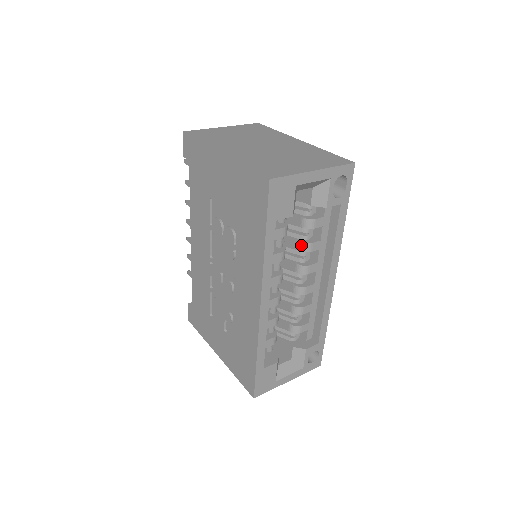
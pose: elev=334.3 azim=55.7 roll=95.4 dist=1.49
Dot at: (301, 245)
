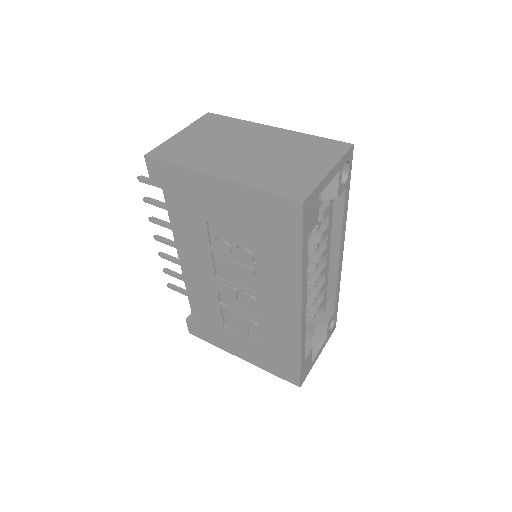
Dot at: (313, 238)
